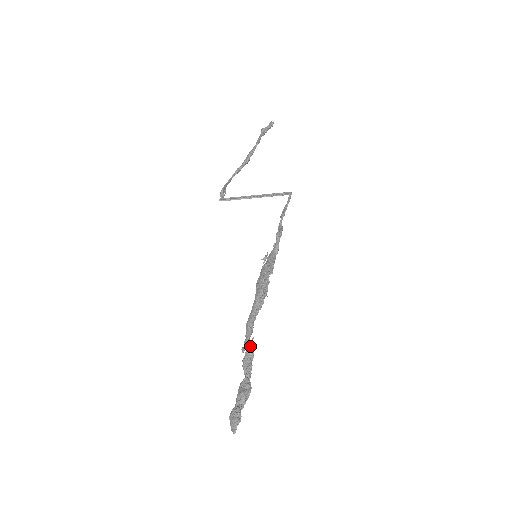
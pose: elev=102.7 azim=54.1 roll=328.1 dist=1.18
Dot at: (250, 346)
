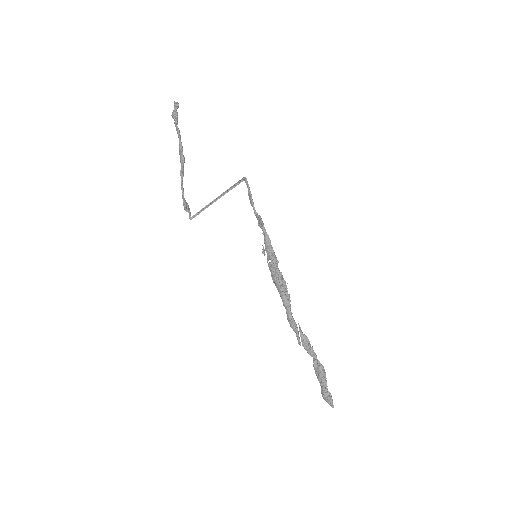
Dot at: (302, 335)
